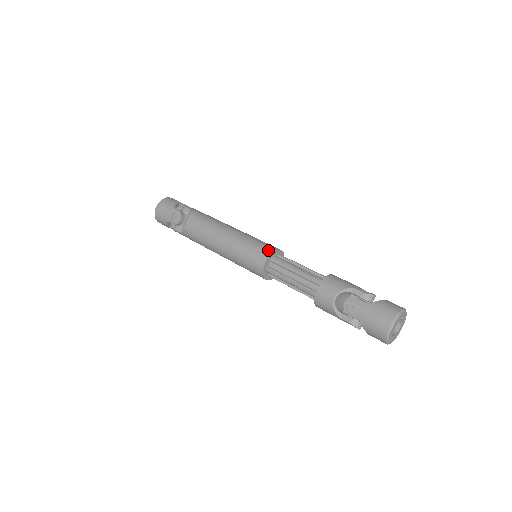
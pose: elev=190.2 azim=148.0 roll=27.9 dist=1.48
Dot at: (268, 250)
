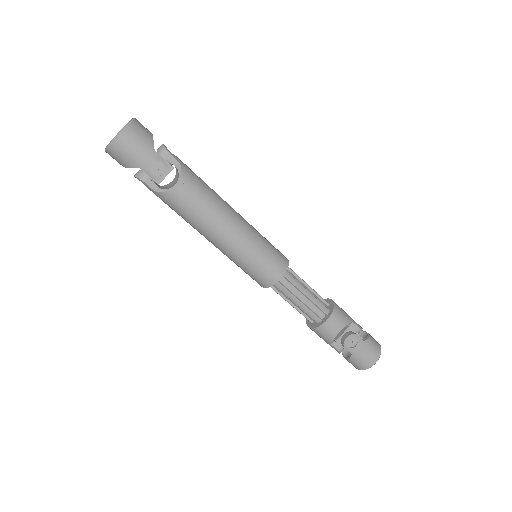
Dot at: (284, 263)
